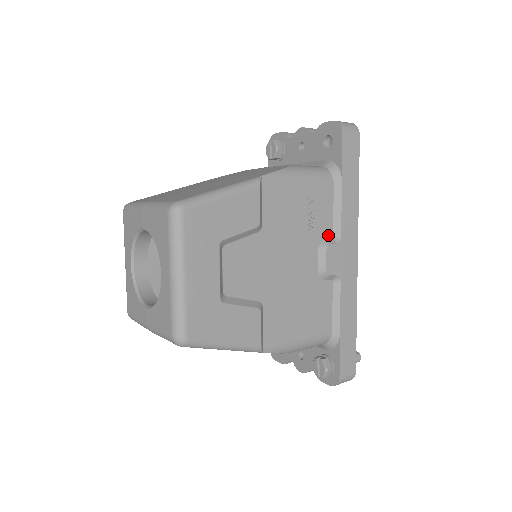
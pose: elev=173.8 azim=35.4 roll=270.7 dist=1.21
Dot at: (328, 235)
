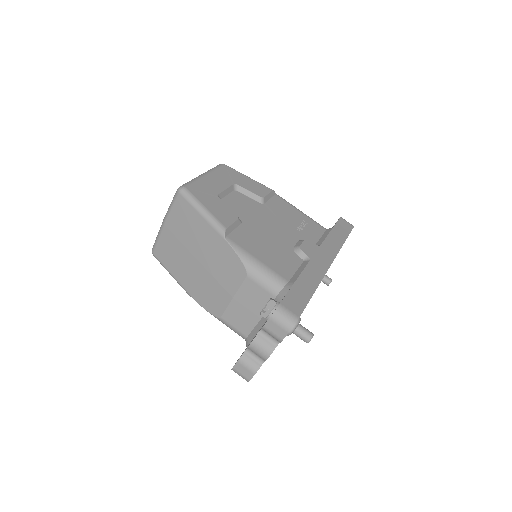
Dot at: occluded
